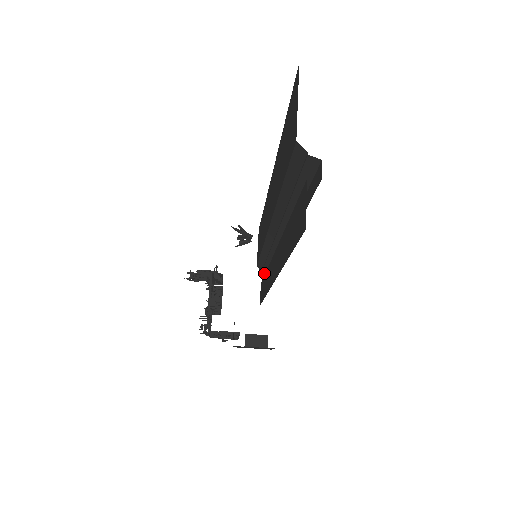
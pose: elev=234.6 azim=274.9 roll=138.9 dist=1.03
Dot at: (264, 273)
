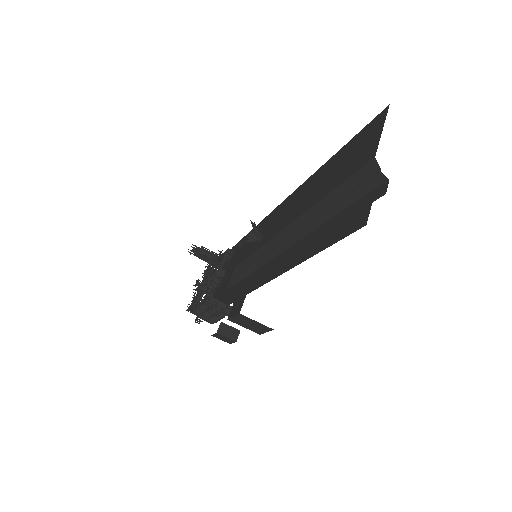
Dot at: occluded
